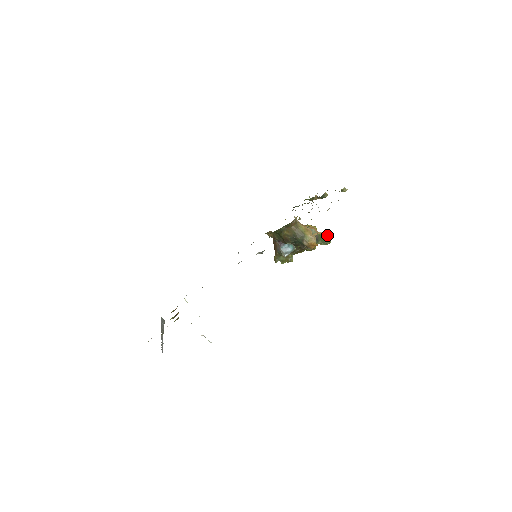
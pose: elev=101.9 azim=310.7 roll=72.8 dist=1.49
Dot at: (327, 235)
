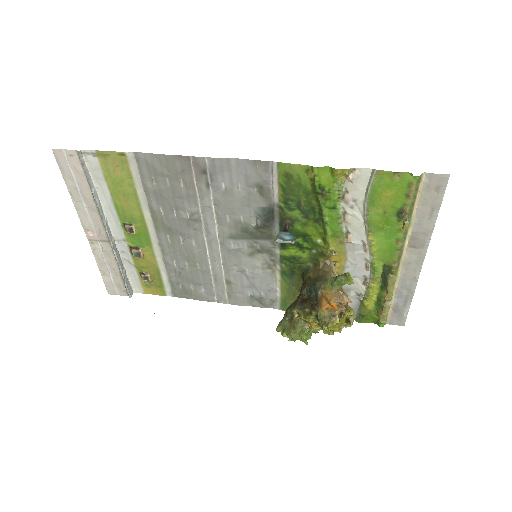
Dot at: (347, 272)
